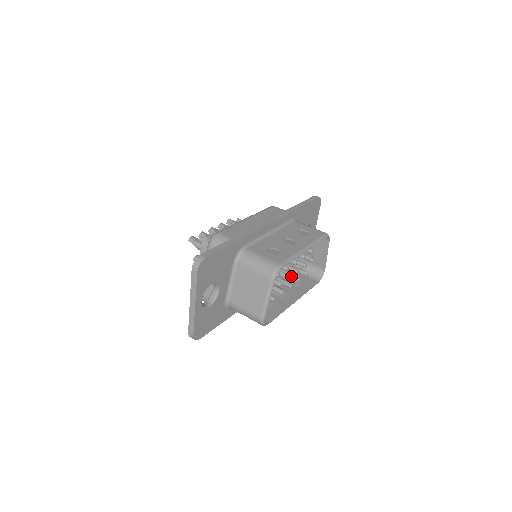
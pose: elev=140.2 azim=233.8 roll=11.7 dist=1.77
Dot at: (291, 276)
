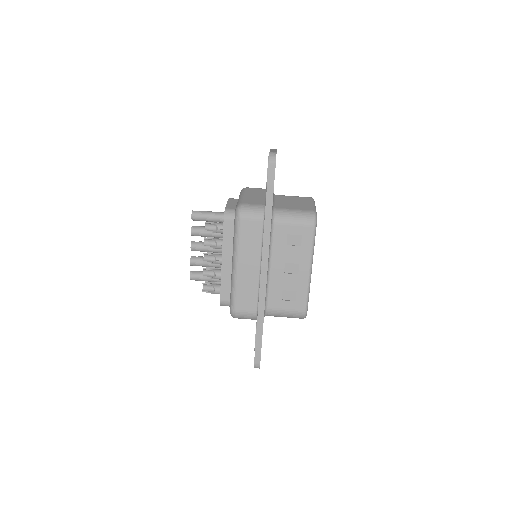
Dot at: occluded
